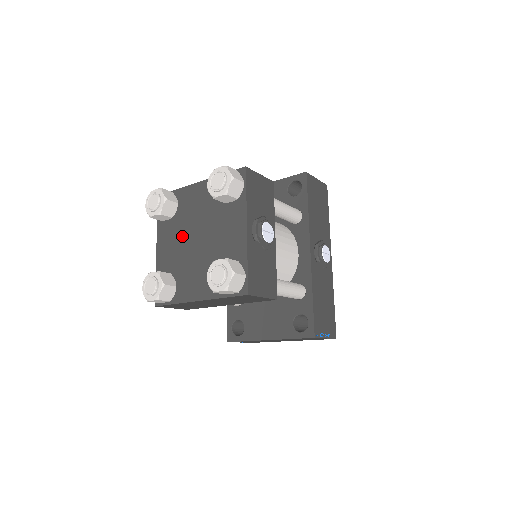
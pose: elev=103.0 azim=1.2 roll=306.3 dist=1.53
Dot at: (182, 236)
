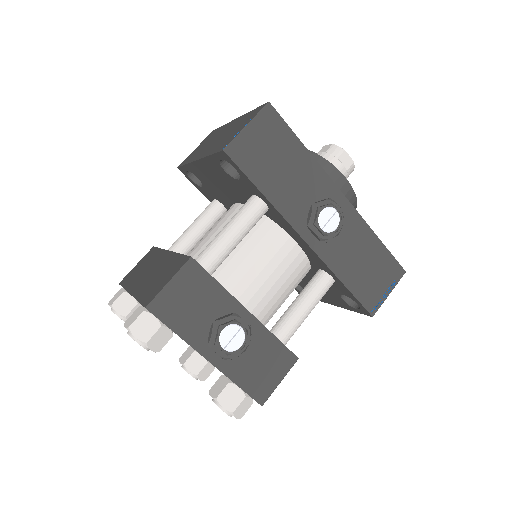
Dot at: occluded
